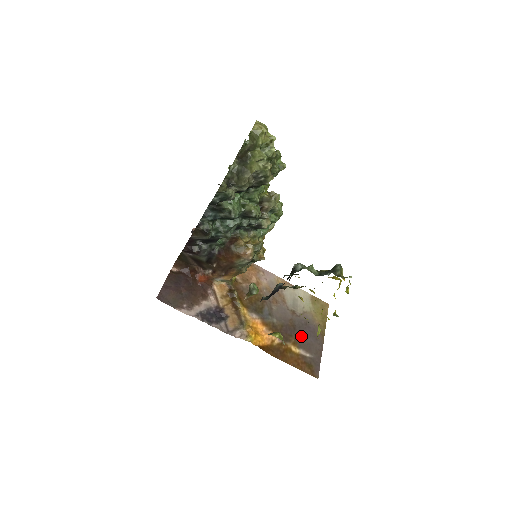
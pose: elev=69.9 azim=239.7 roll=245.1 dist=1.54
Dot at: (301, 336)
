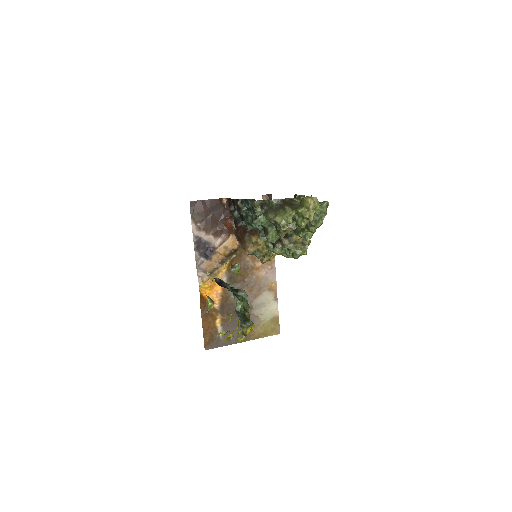
Dot at: (233, 323)
